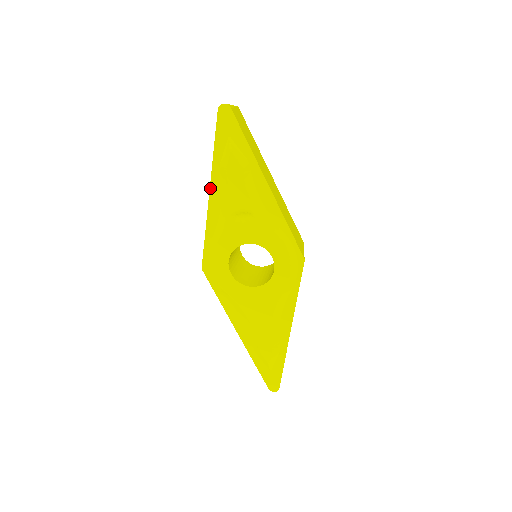
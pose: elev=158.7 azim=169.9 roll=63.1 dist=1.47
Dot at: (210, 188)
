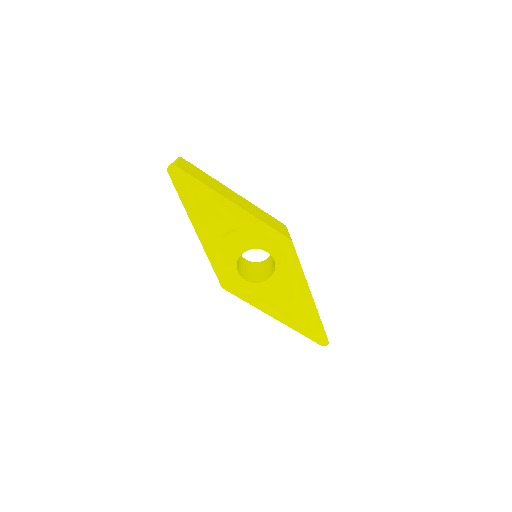
Dot at: occluded
